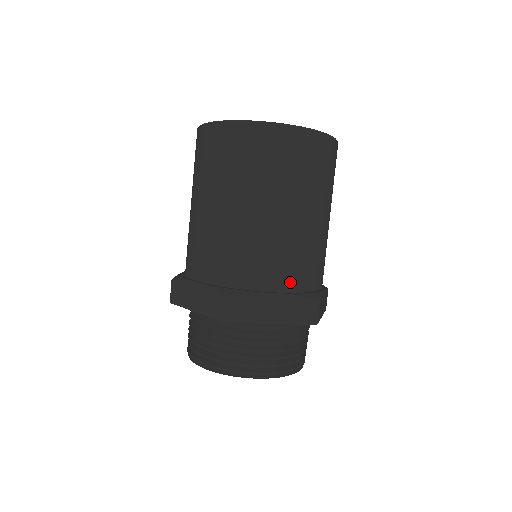
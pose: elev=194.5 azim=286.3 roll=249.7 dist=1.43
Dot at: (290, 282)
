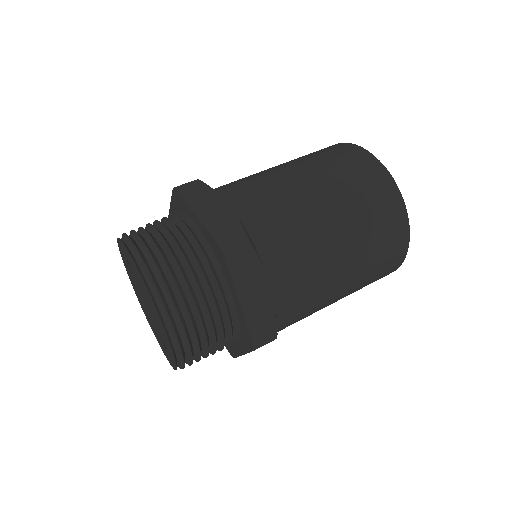
Dot at: (283, 296)
